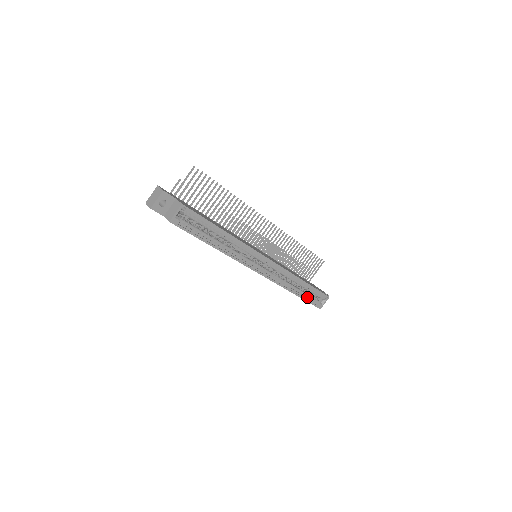
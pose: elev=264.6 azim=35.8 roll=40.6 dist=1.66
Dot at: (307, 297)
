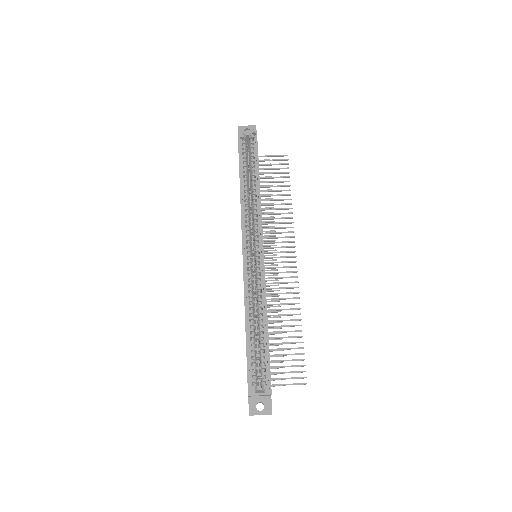
Dot at: (252, 354)
